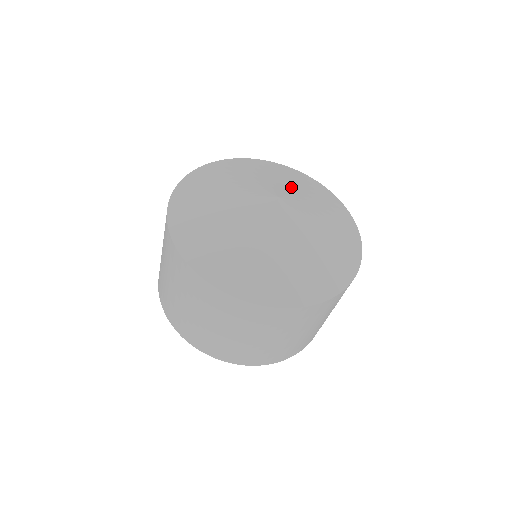
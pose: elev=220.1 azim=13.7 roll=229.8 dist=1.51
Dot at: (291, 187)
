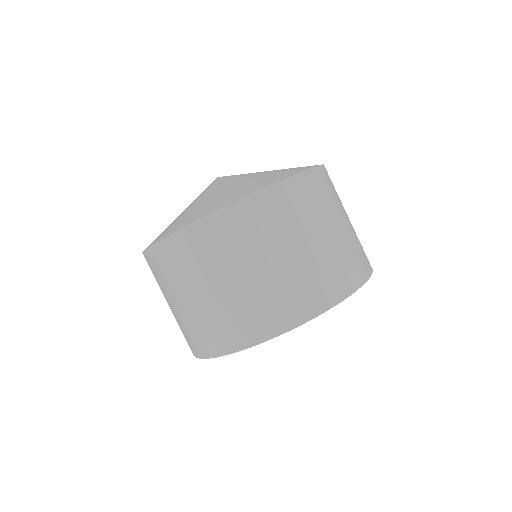
Dot at: occluded
